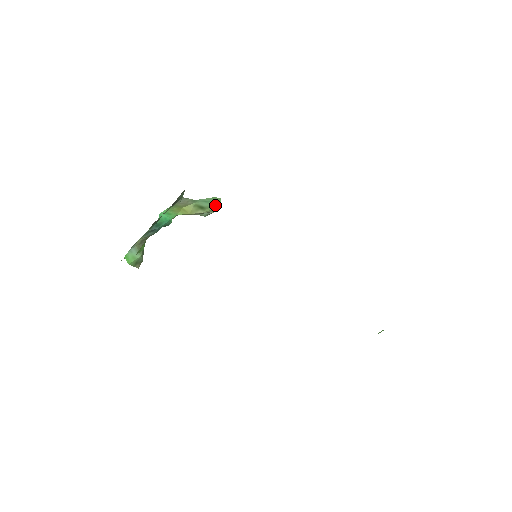
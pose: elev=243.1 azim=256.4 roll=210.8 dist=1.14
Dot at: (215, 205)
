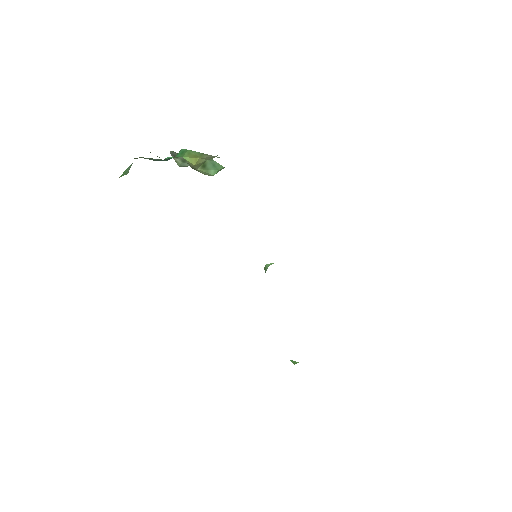
Dot at: (214, 171)
